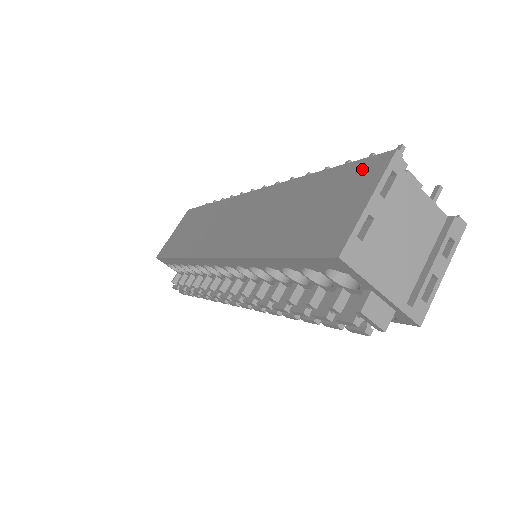
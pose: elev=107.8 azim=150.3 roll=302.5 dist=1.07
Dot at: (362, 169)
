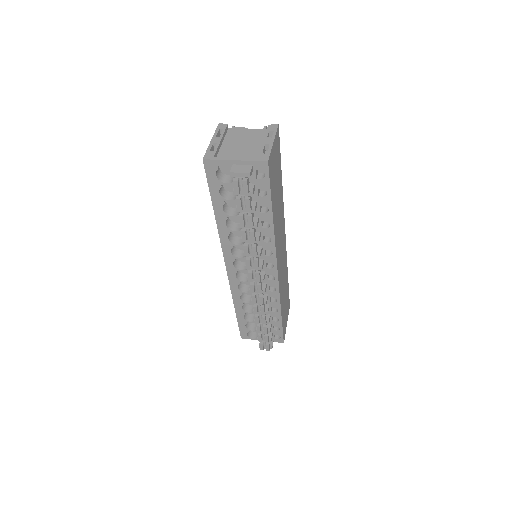
Dot at: occluded
